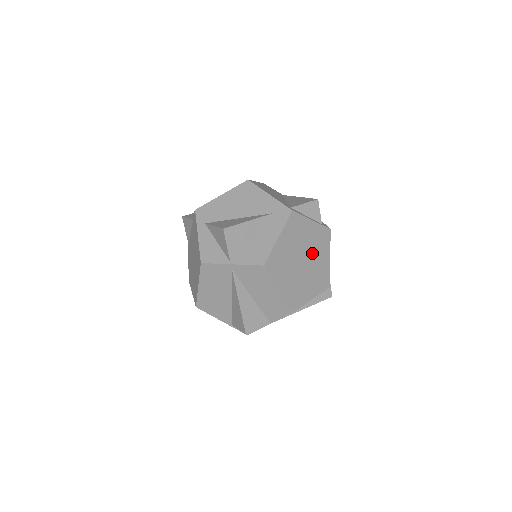
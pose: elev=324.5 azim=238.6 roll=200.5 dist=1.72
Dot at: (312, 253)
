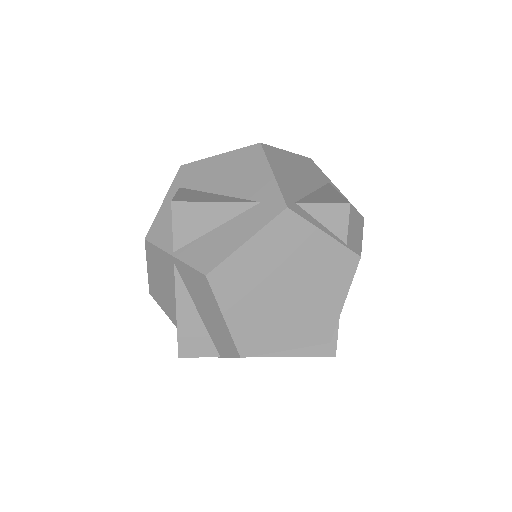
Dot at: (310, 283)
